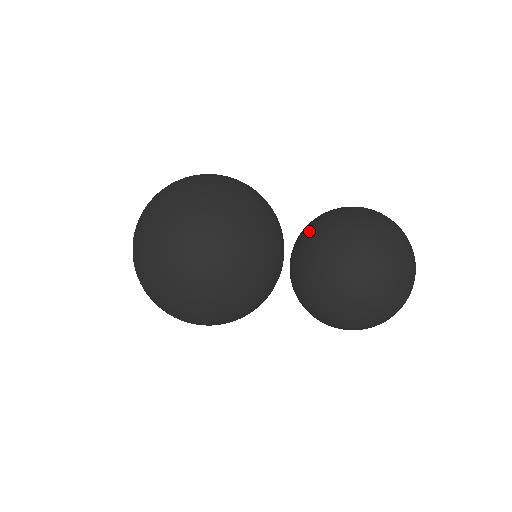
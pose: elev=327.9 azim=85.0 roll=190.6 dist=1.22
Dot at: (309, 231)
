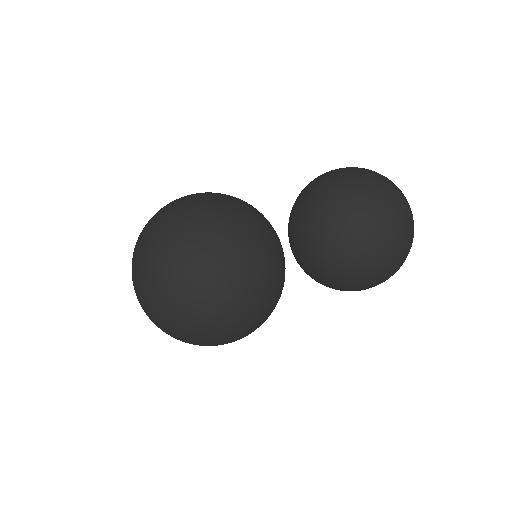
Dot at: (297, 203)
